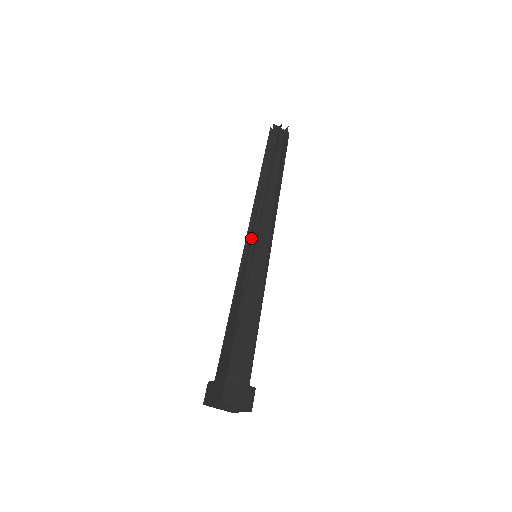
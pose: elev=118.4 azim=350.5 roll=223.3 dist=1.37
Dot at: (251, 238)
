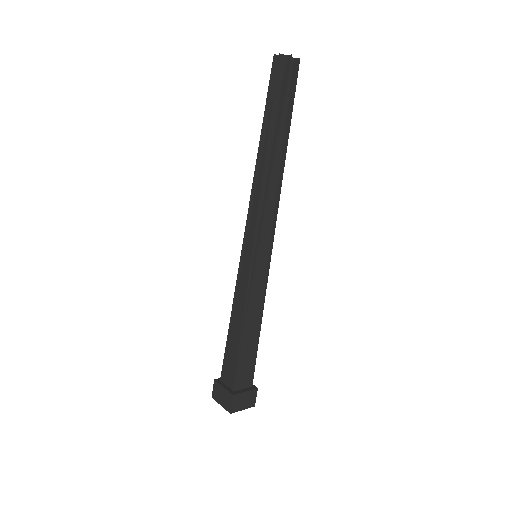
Dot at: (250, 236)
